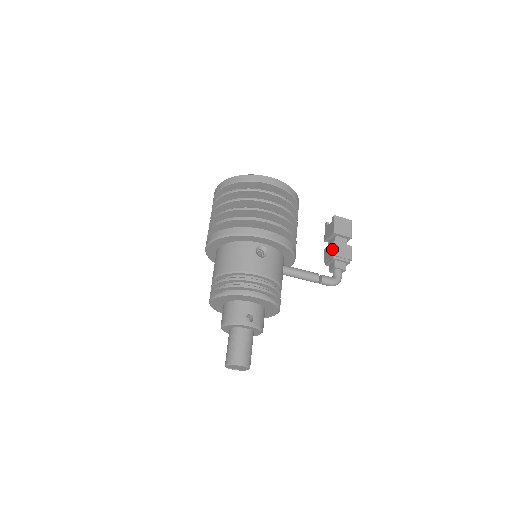
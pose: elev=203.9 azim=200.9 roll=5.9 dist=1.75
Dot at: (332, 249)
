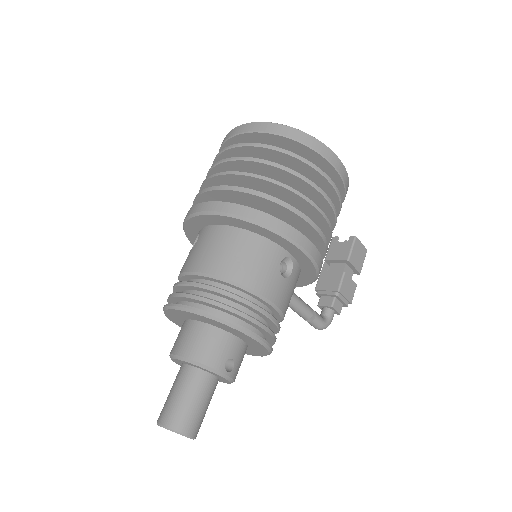
Dot at: (338, 281)
